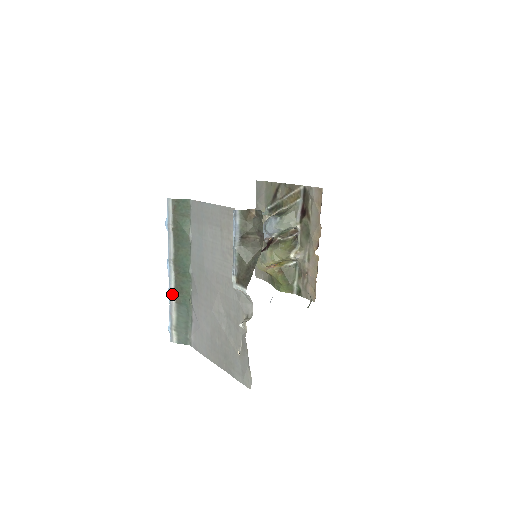
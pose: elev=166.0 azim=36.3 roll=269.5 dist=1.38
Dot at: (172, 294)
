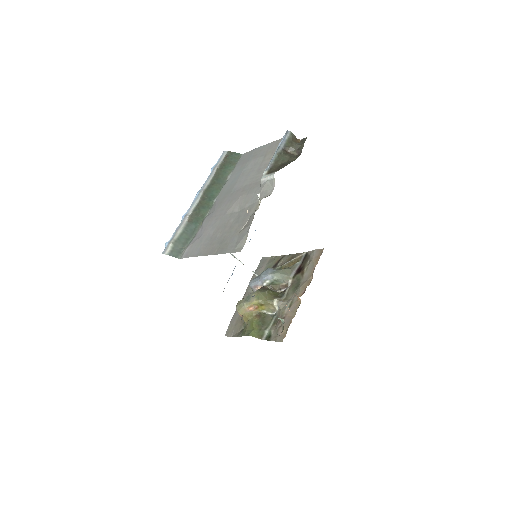
Dot at: (188, 214)
